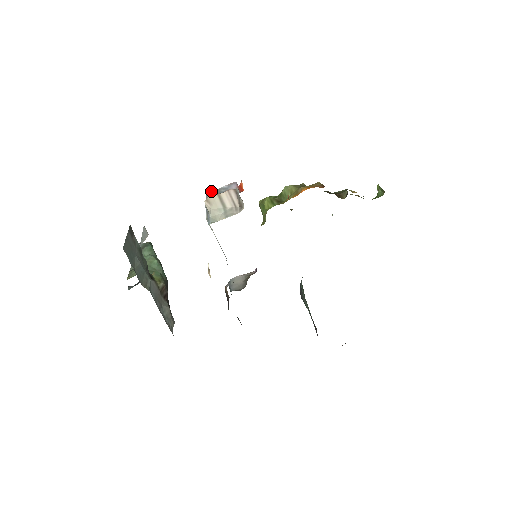
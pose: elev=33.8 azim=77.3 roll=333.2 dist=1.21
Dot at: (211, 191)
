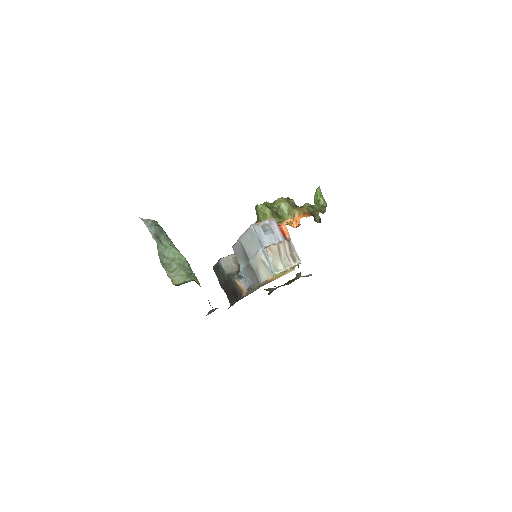
Dot at: (256, 224)
